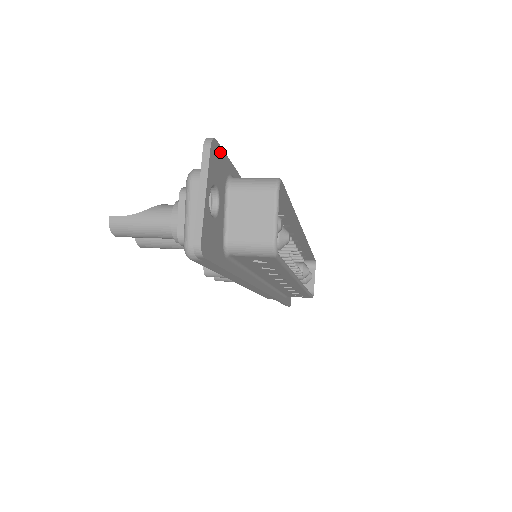
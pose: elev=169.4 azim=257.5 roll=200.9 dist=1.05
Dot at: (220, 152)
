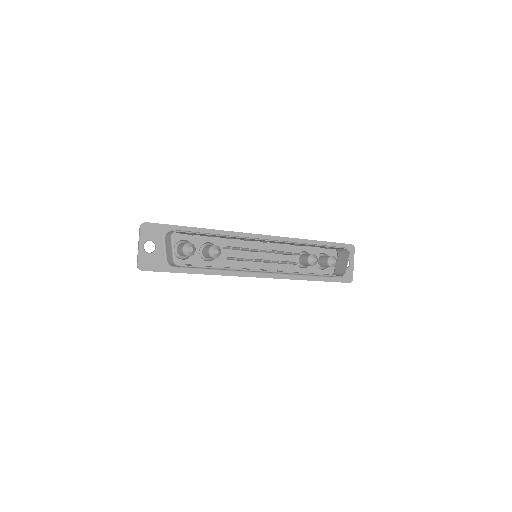
Dot at: (153, 225)
